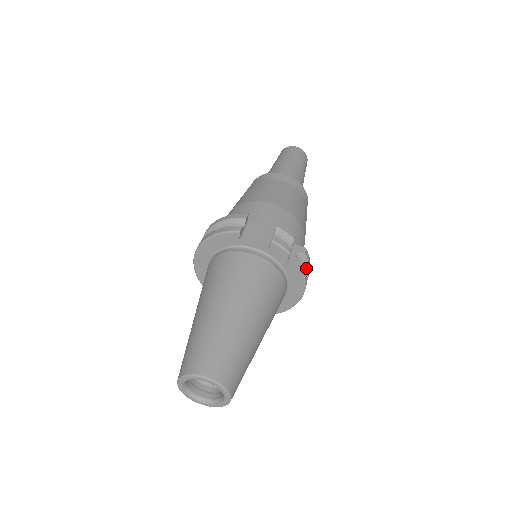
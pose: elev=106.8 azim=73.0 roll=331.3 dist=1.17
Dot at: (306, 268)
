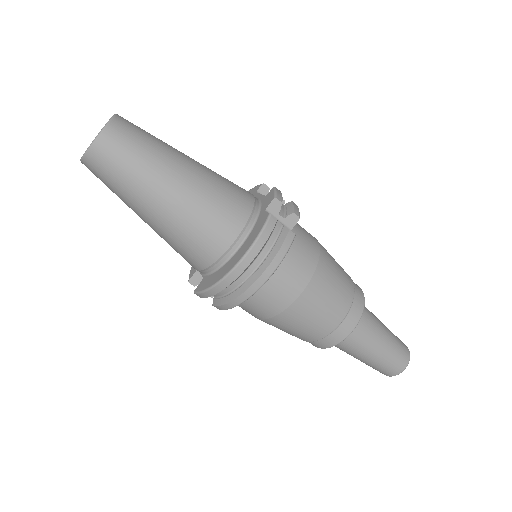
Dot at: (277, 248)
